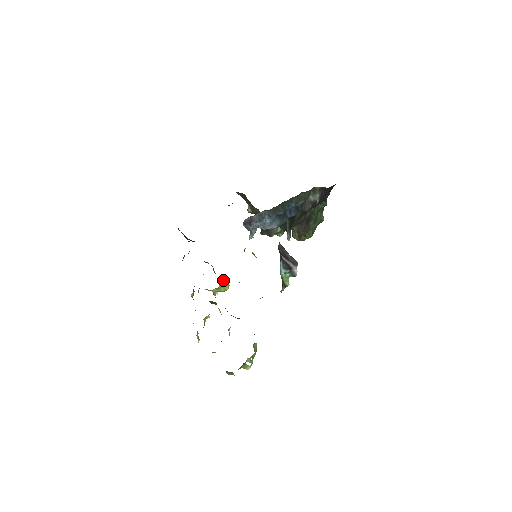
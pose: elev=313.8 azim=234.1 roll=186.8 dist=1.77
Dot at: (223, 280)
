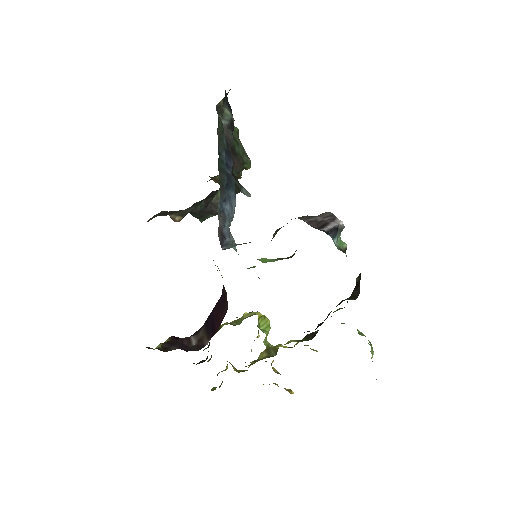
Dot at: (258, 322)
